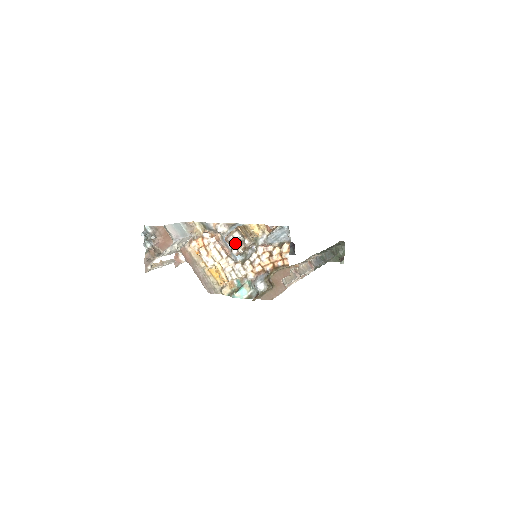
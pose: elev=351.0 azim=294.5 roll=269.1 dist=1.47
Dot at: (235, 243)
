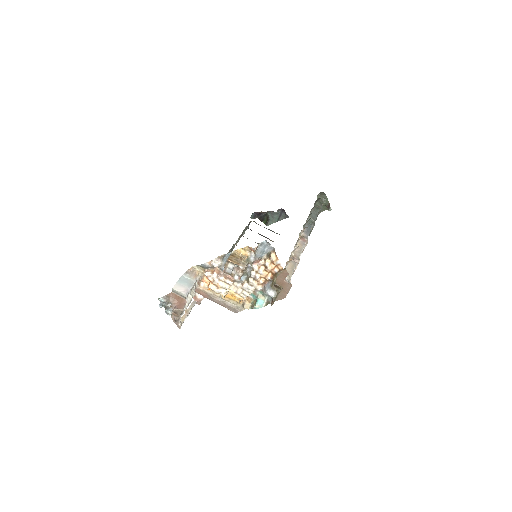
Dot at: (233, 271)
